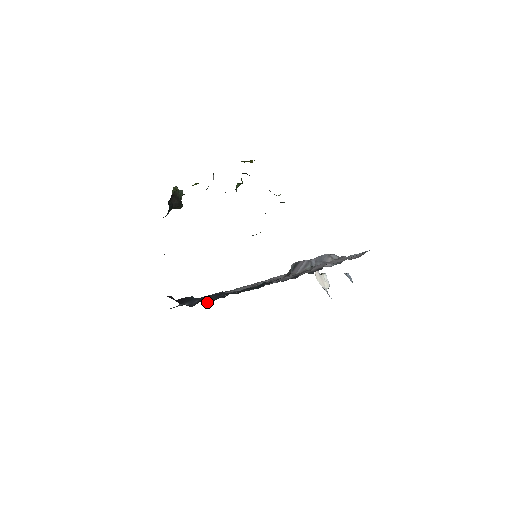
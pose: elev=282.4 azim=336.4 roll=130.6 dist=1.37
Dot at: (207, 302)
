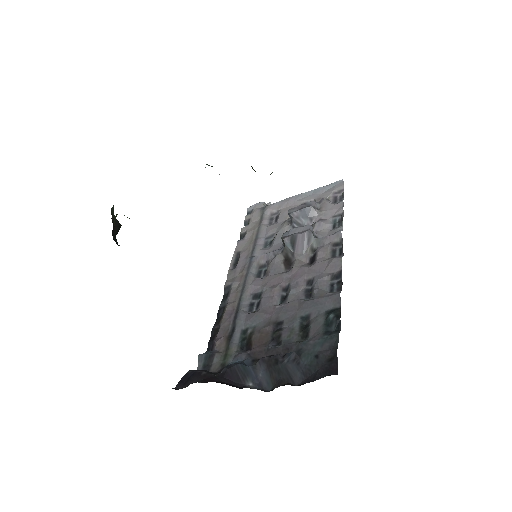
Dot at: (297, 383)
